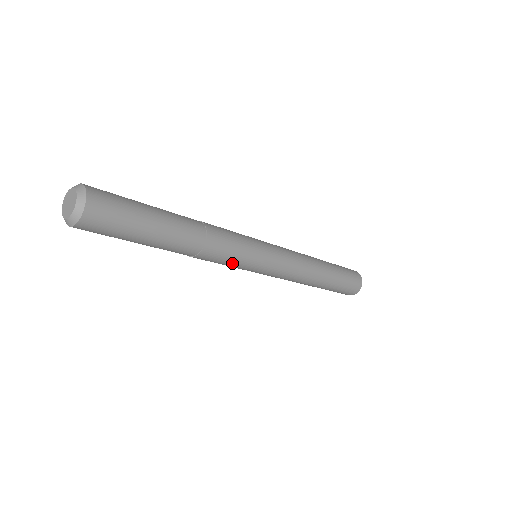
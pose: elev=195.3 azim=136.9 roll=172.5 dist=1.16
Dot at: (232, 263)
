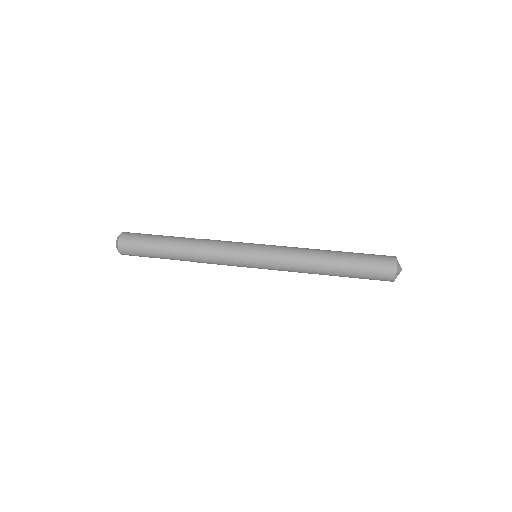
Dot at: (227, 265)
